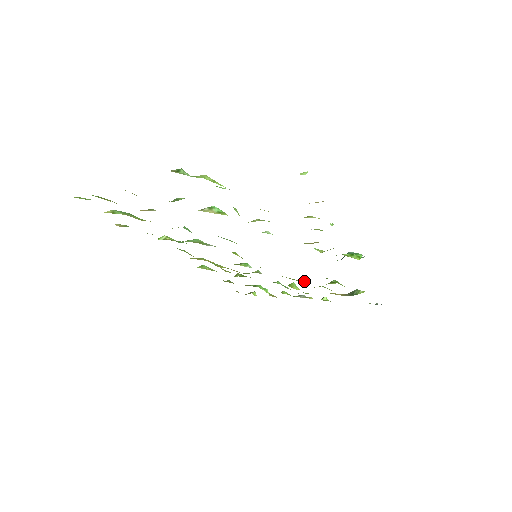
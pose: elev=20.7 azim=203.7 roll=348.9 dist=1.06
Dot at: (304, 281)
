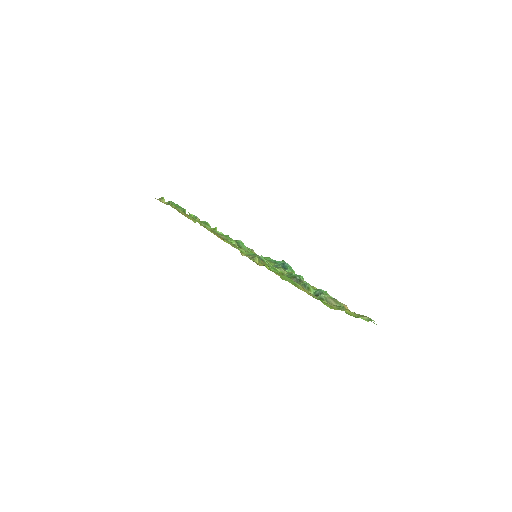
Dot at: occluded
